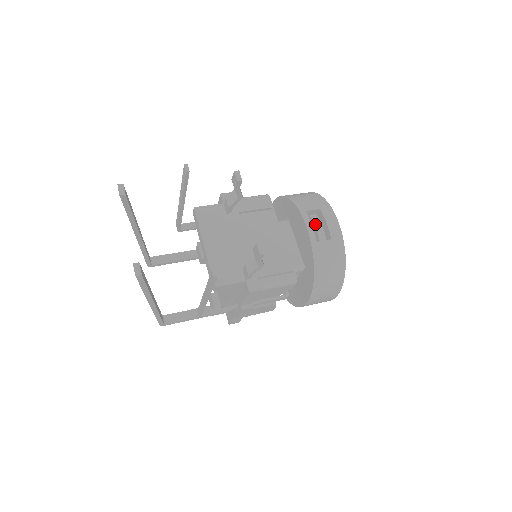
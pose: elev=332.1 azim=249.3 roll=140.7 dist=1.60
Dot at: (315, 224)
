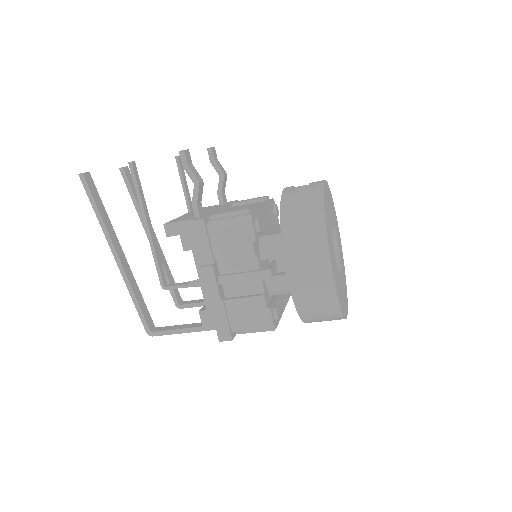
Dot at: occluded
